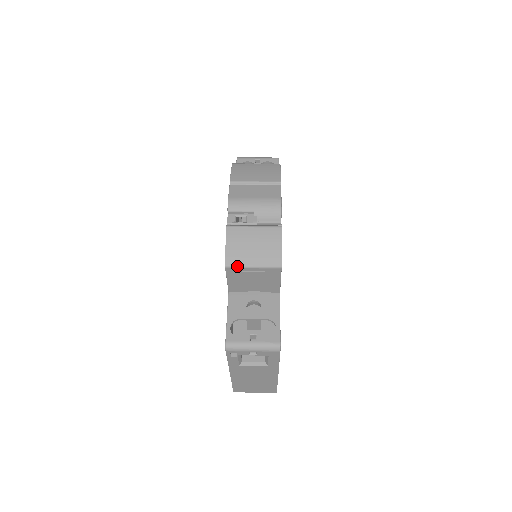
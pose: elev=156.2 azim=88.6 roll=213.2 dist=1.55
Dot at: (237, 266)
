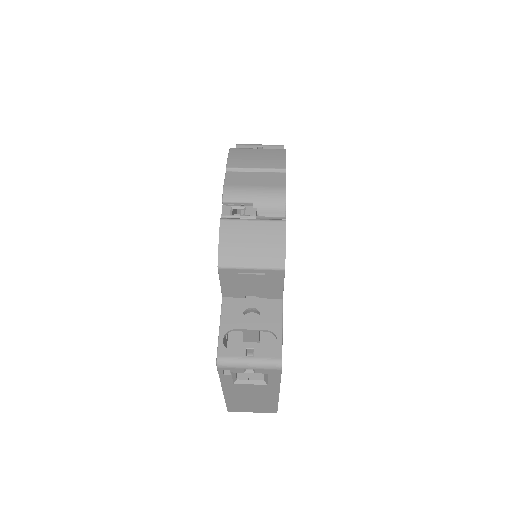
Dot at: (232, 267)
